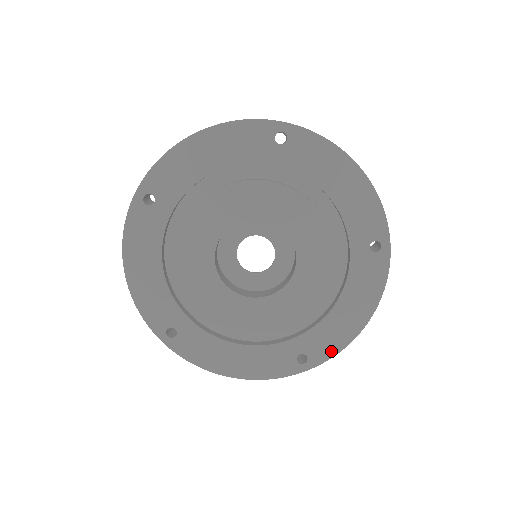
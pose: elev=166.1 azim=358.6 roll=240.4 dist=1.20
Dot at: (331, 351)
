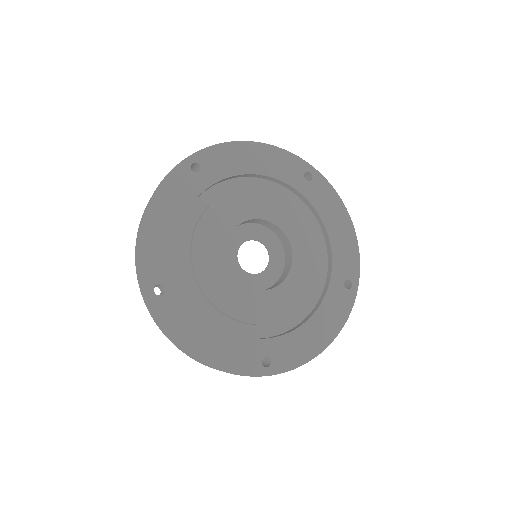
Dot at: (355, 261)
